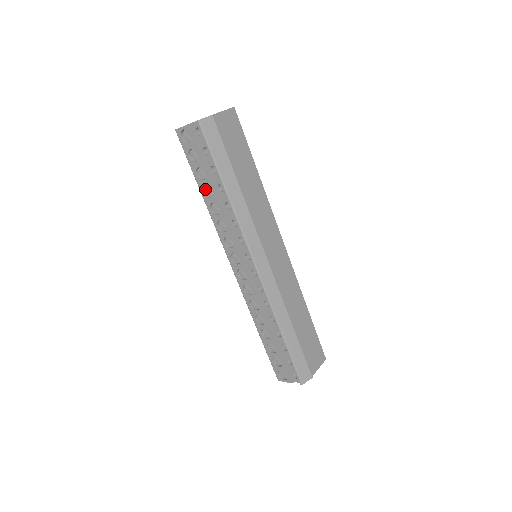
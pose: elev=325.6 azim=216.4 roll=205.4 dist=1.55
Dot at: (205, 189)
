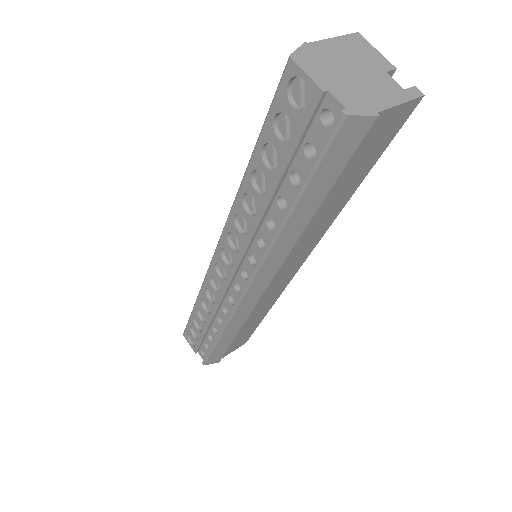
Dot at: (258, 169)
